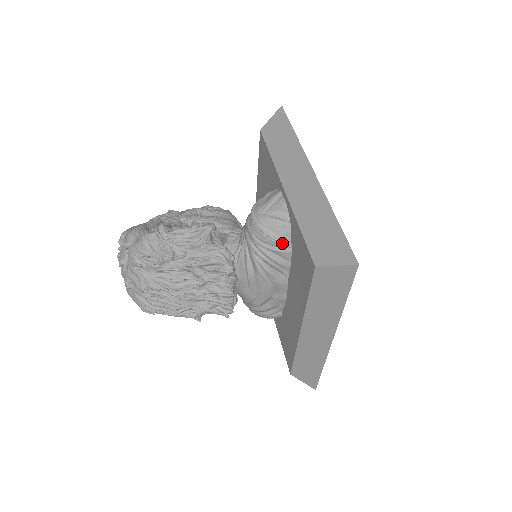
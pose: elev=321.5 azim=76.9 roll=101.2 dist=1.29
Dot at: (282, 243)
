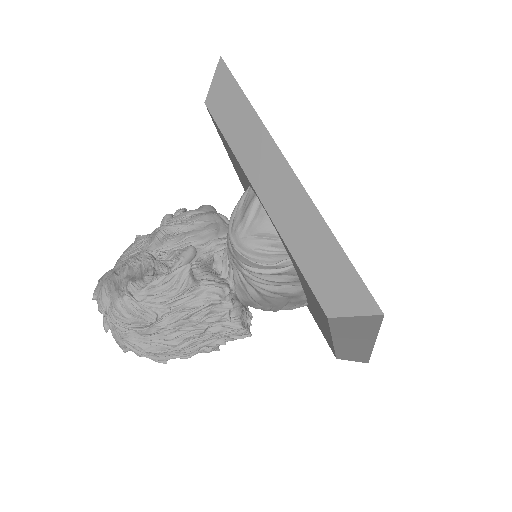
Dot at: (279, 265)
